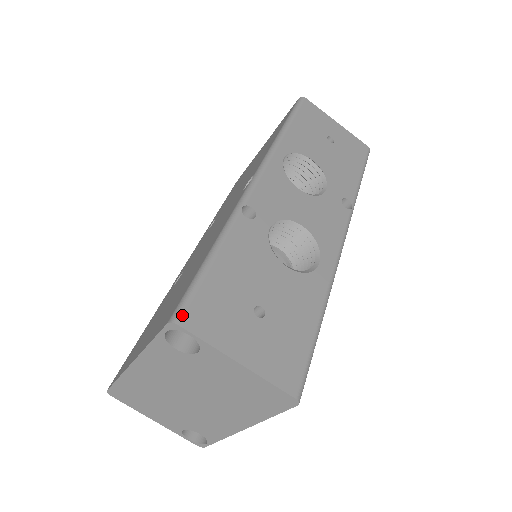
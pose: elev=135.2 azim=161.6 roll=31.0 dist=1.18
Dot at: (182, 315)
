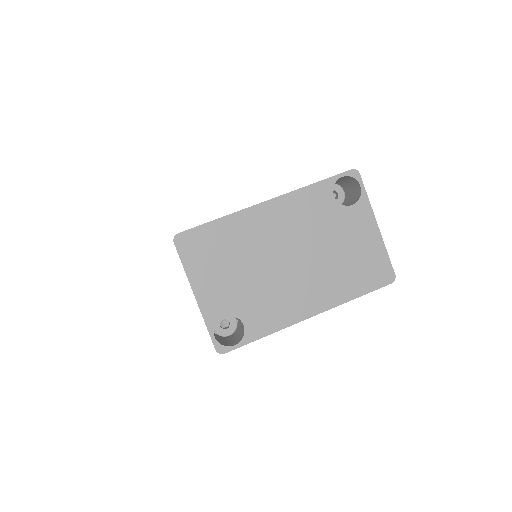
Dot at: occluded
